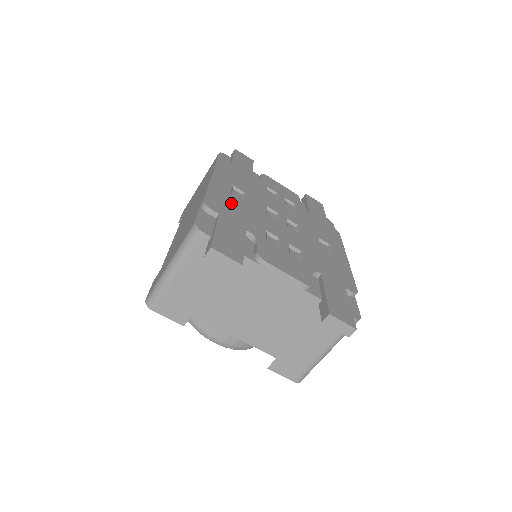
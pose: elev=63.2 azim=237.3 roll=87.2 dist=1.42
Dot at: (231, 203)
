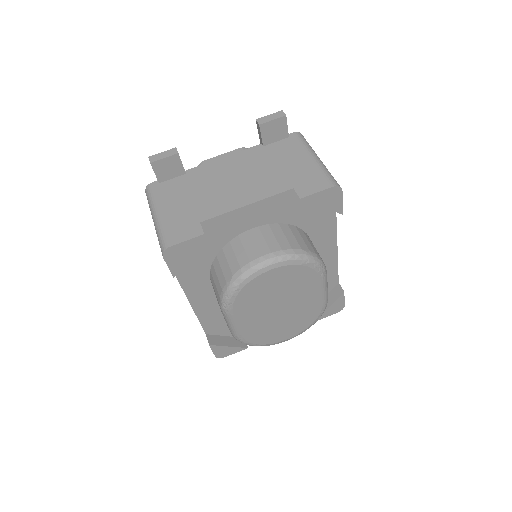
Dot at: occluded
